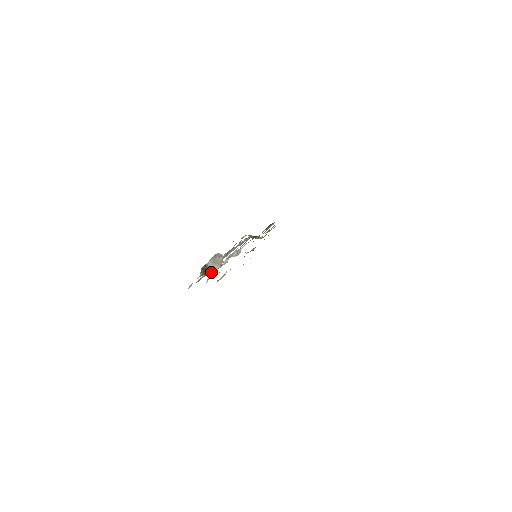
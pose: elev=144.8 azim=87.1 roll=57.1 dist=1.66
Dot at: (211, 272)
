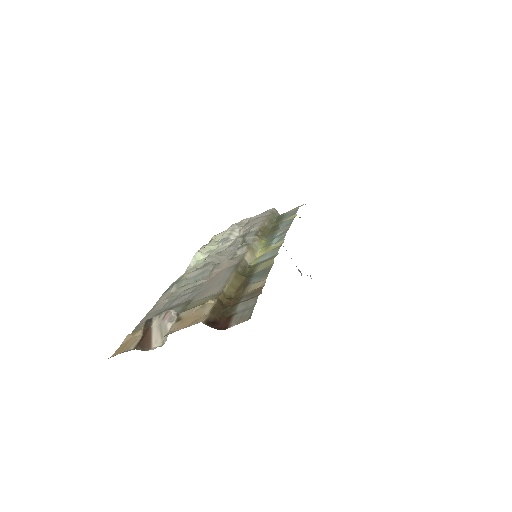
Dot at: (149, 345)
